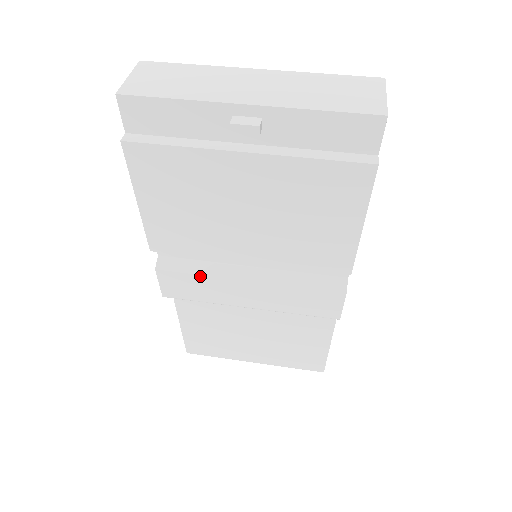
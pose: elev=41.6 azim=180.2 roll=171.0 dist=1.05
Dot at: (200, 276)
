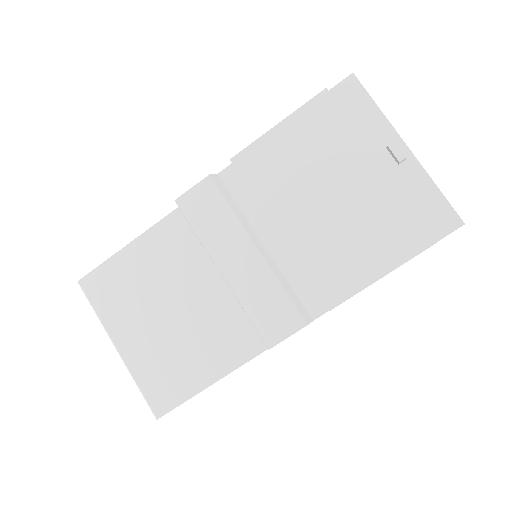
Dot at: (230, 210)
